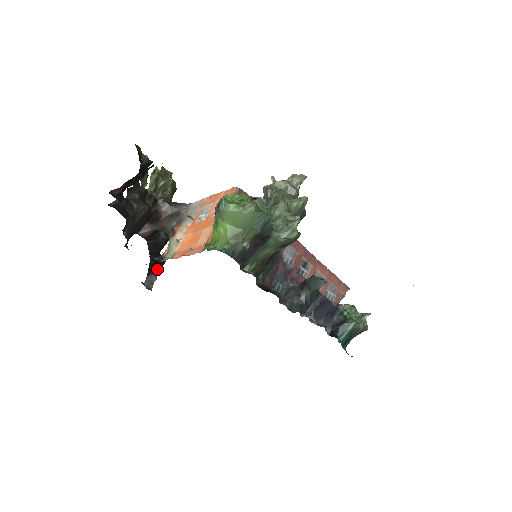
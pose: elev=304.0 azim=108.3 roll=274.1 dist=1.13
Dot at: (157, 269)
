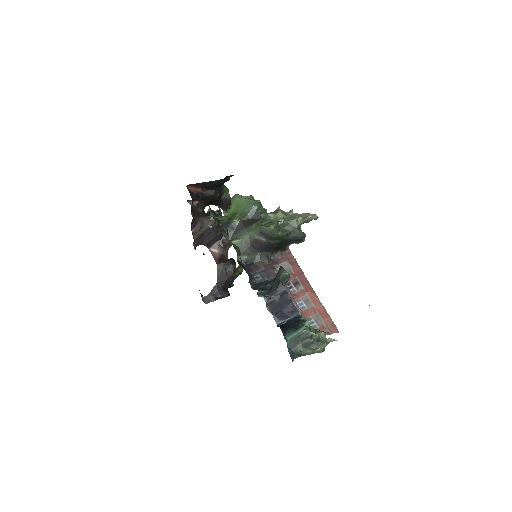
Dot at: (219, 296)
